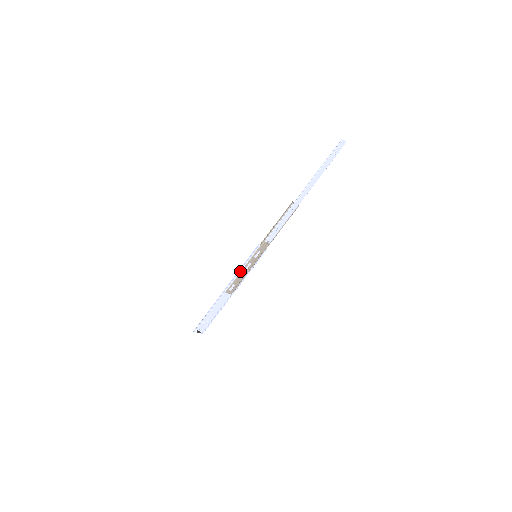
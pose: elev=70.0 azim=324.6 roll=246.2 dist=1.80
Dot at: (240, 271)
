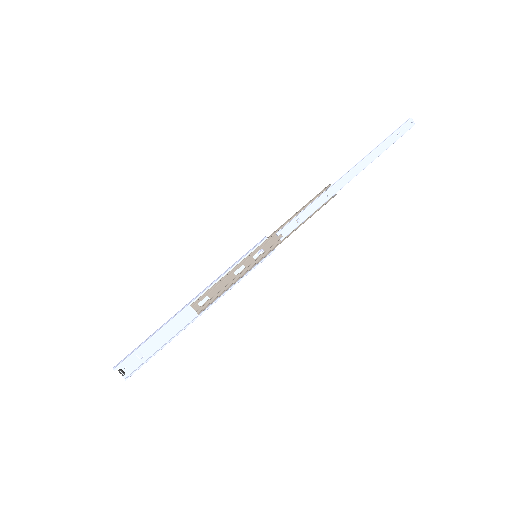
Dot at: (225, 273)
